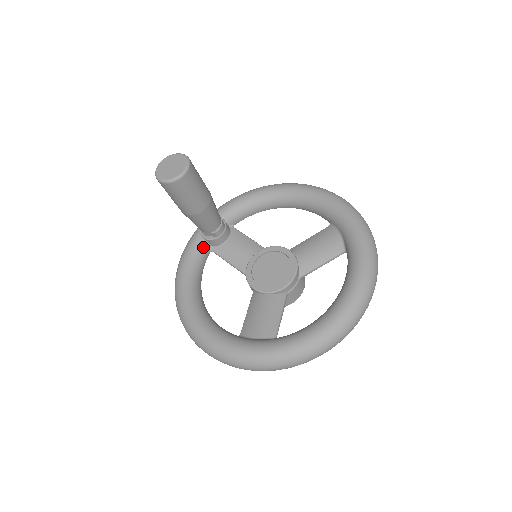
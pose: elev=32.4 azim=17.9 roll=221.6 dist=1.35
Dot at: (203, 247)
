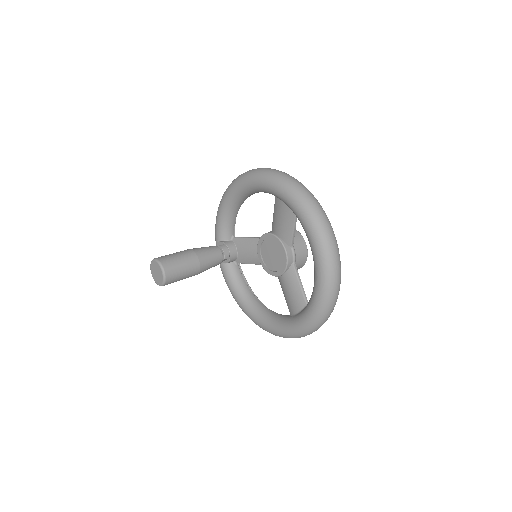
Dot at: (230, 268)
